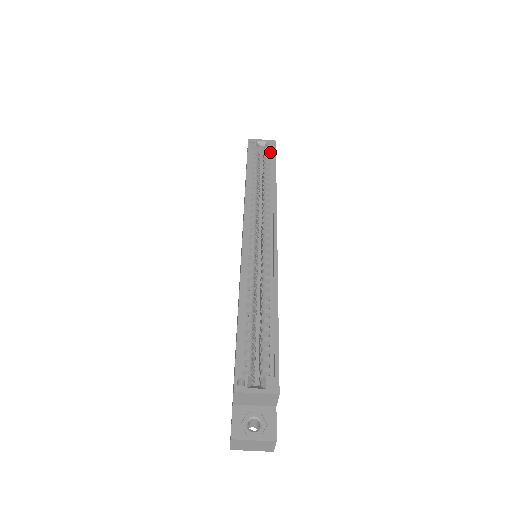
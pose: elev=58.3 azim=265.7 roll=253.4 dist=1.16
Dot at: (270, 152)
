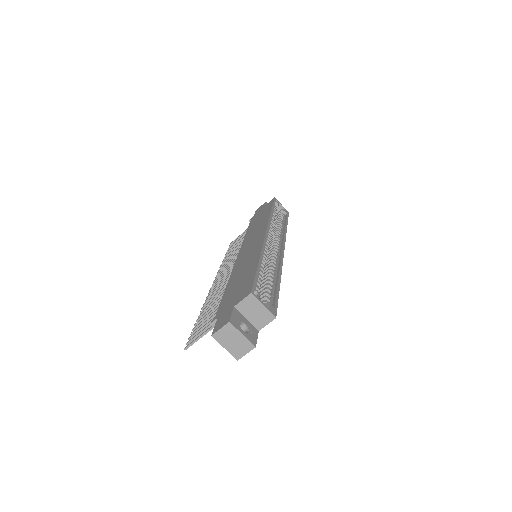
Dot at: (284, 215)
